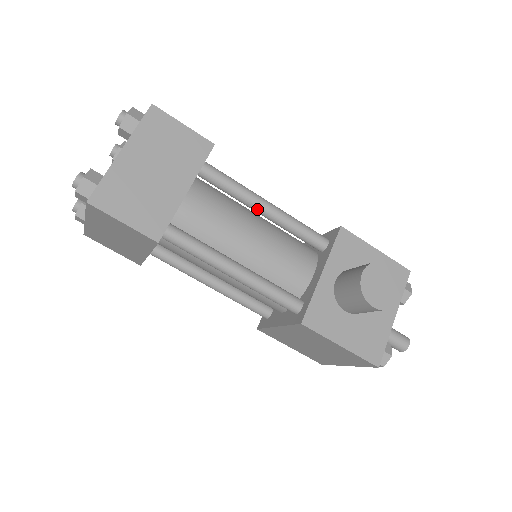
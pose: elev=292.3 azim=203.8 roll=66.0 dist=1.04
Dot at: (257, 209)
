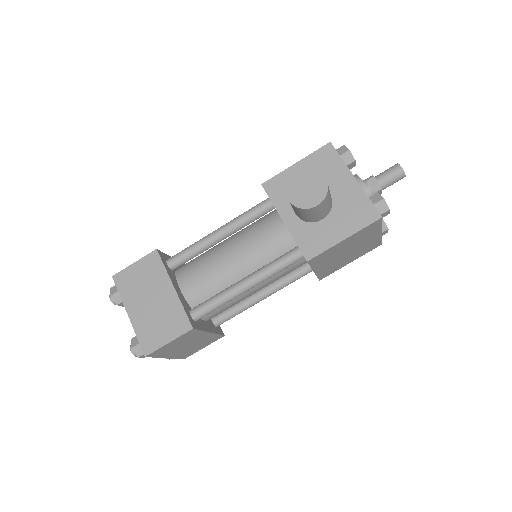
Dot at: (216, 242)
